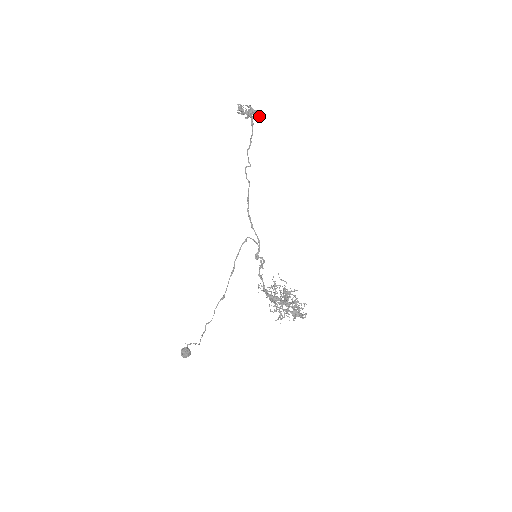
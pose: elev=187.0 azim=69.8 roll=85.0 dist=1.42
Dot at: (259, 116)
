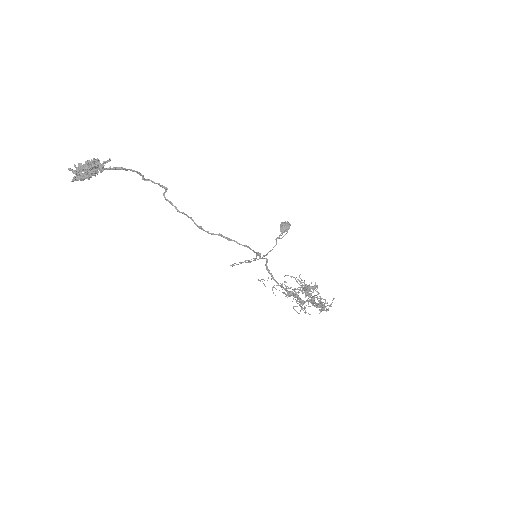
Dot at: (101, 165)
